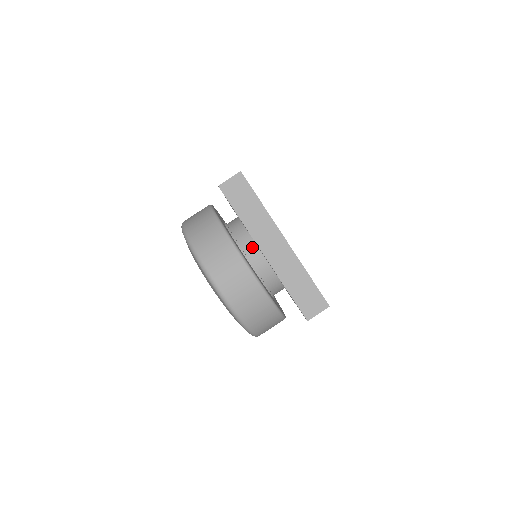
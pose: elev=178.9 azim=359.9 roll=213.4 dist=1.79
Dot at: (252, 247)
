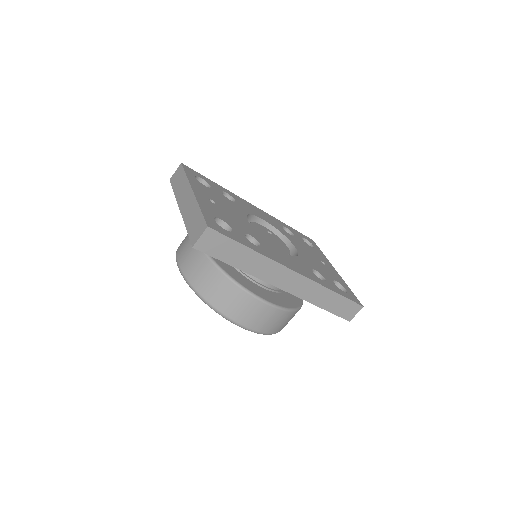
Dot at: occluded
